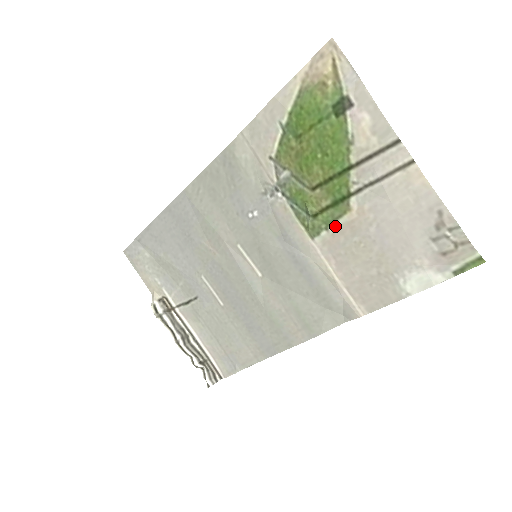
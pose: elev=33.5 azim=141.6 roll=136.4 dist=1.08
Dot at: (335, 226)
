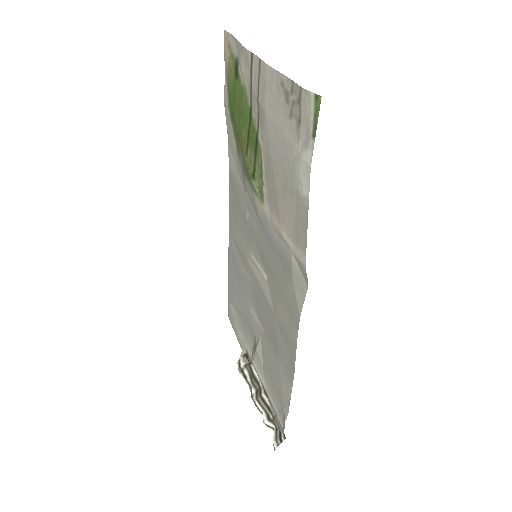
Dot at: (264, 175)
